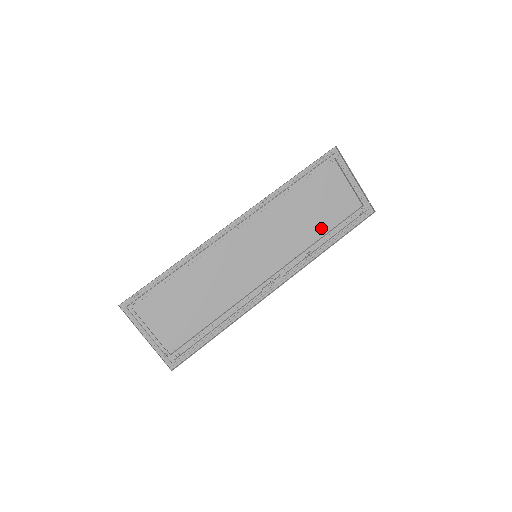
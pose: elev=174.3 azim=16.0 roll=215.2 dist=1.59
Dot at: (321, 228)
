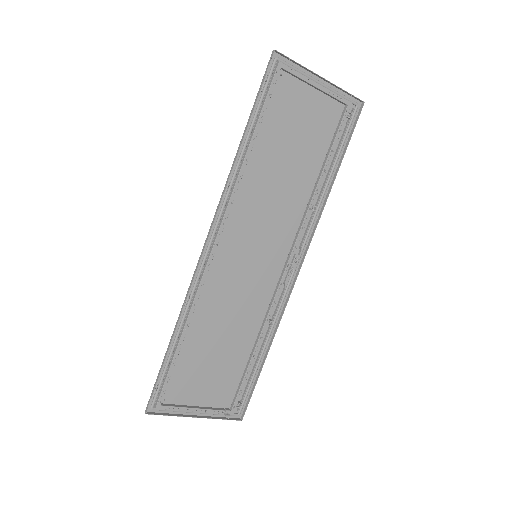
Dot at: (311, 169)
